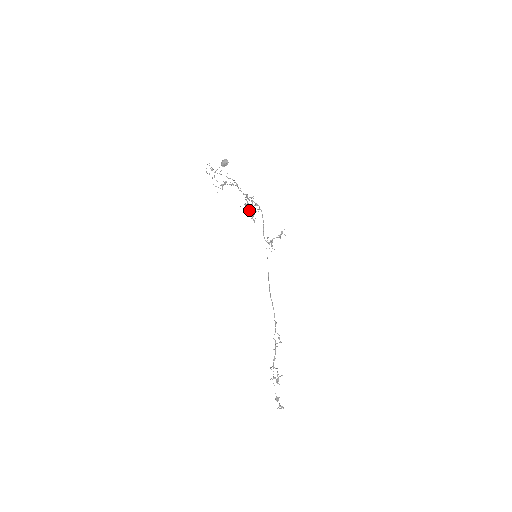
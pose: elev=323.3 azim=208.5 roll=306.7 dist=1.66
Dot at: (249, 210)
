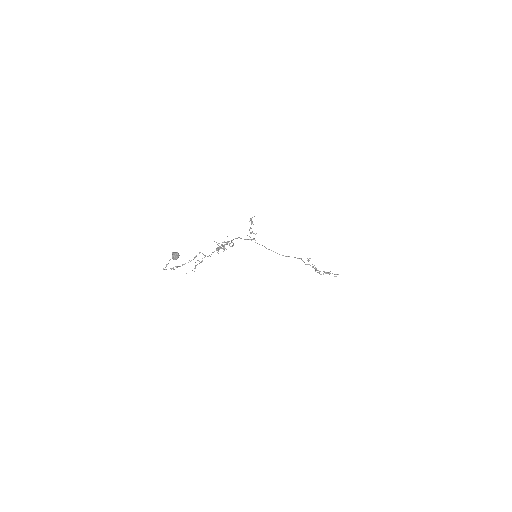
Dot at: occluded
